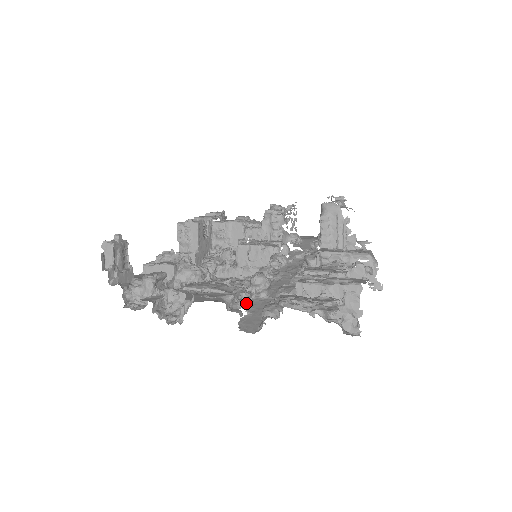
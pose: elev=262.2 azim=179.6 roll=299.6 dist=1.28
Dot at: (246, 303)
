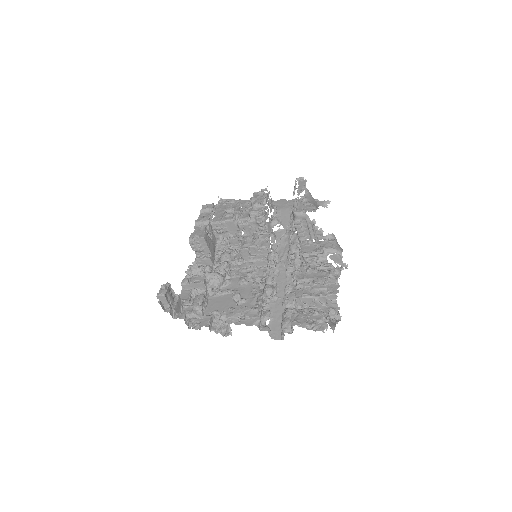
Dot at: (268, 317)
